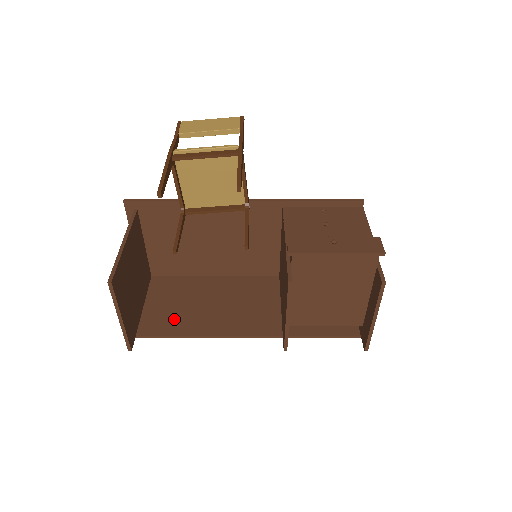
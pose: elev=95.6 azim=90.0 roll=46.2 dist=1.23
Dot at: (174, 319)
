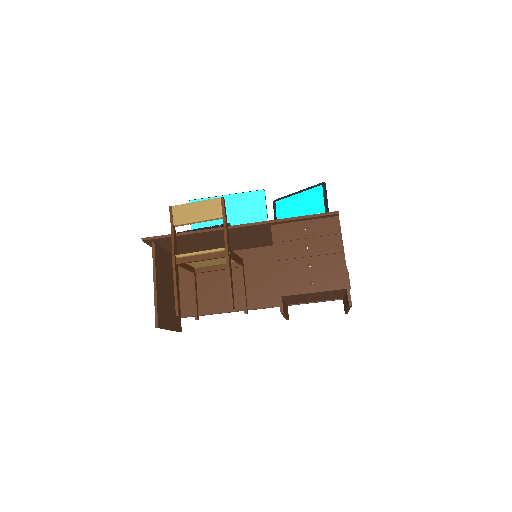
Dot at: (204, 300)
